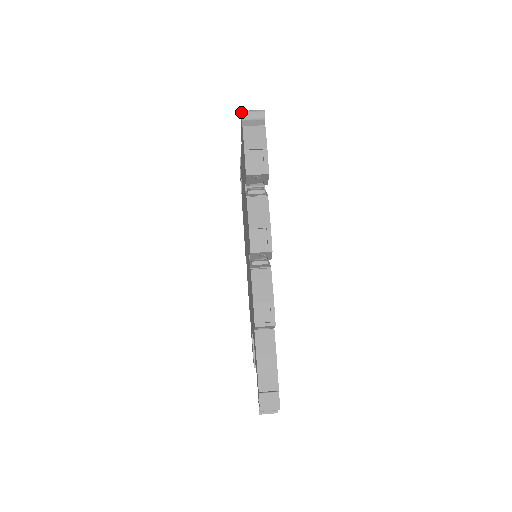
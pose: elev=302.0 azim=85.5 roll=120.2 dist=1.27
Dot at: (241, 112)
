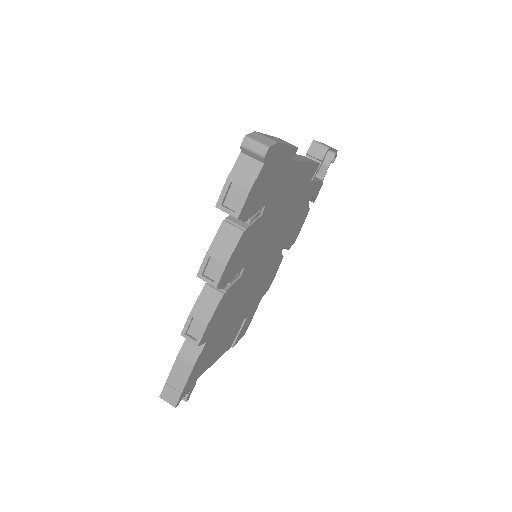
Dot at: (247, 135)
